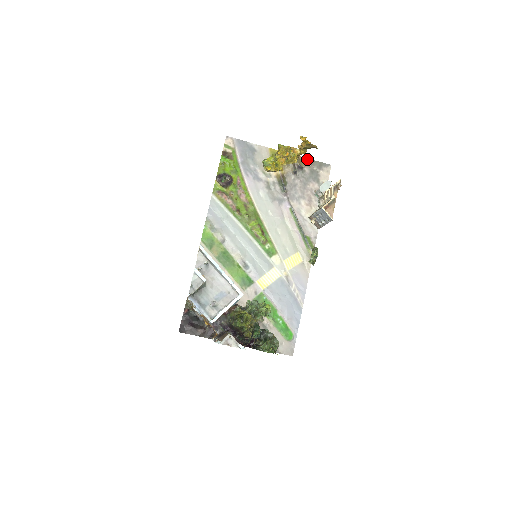
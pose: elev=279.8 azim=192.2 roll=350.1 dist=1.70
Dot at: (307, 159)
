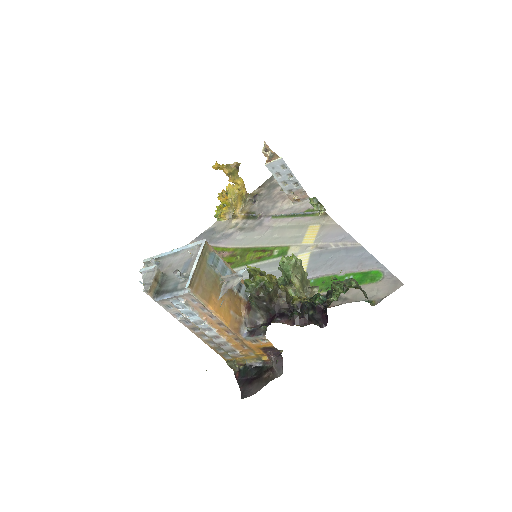
Dot at: (257, 189)
